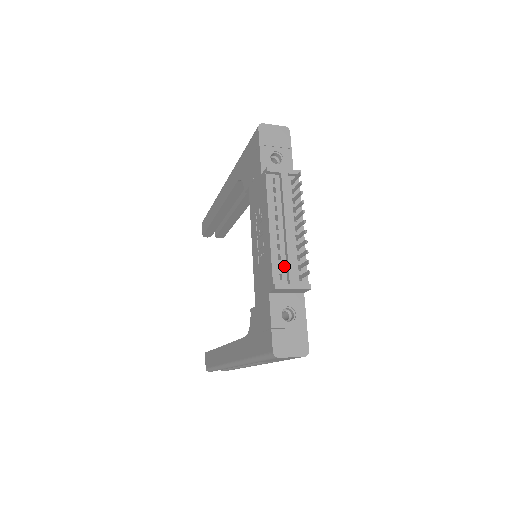
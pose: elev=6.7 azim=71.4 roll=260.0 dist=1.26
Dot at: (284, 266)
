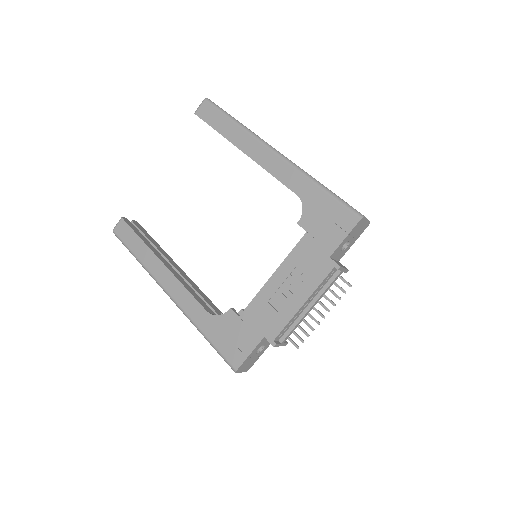
Dot at: (287, 329)
